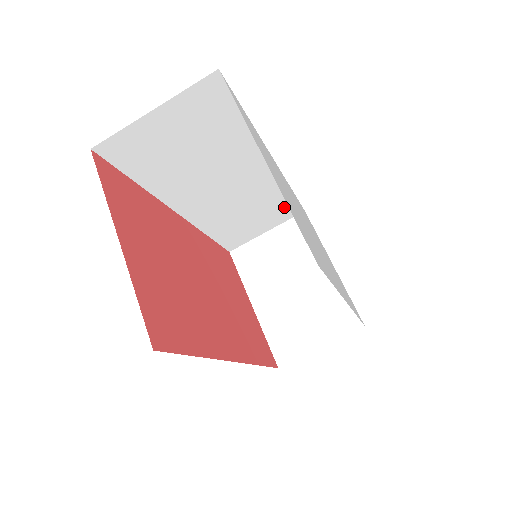
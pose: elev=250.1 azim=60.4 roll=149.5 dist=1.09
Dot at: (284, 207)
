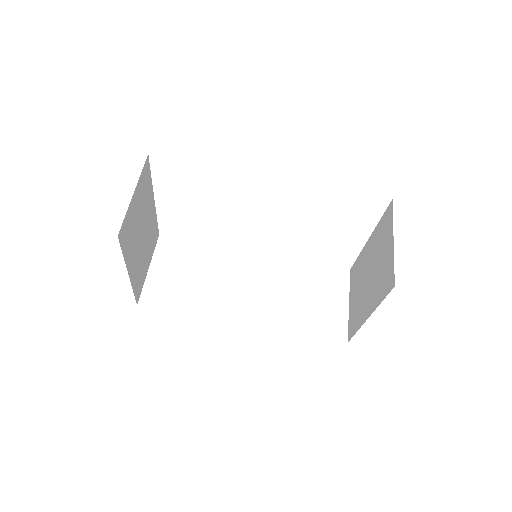
Dot at: (324, 277)
